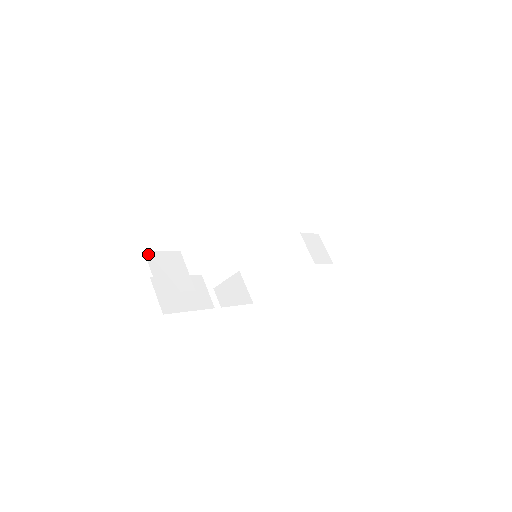
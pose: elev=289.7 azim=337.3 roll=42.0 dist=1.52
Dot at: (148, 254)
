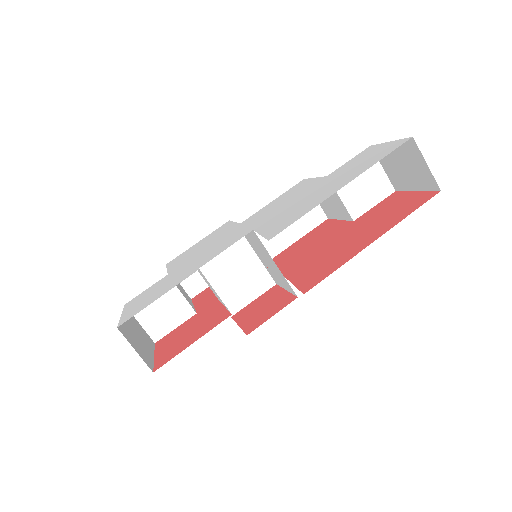
Dot at: occluded
